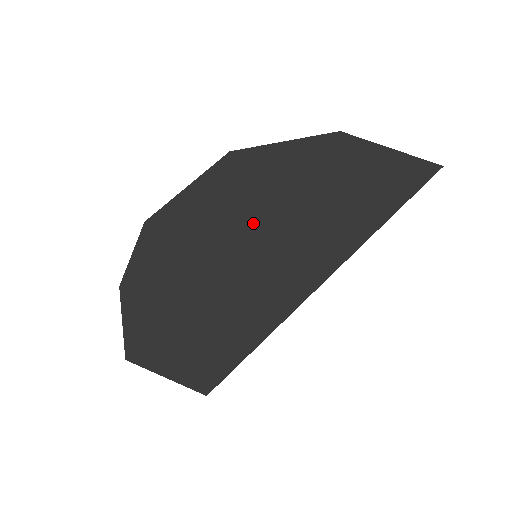
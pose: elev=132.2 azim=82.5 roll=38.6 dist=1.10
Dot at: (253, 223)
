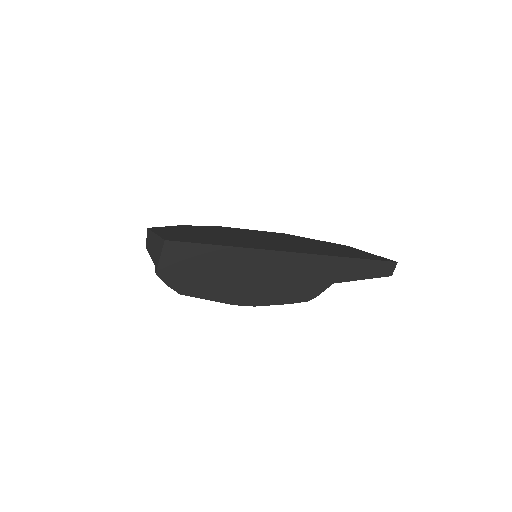
Dot at: (270, 239)
